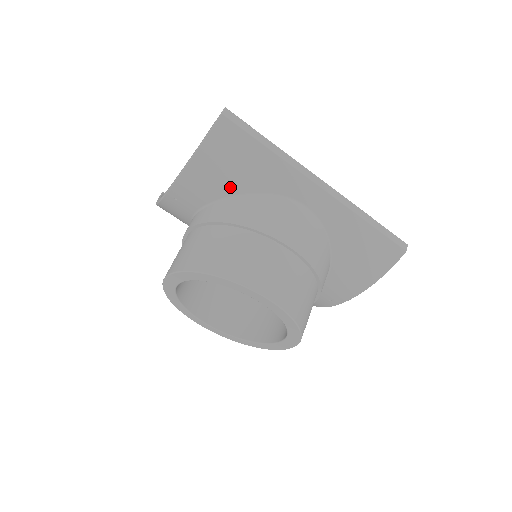
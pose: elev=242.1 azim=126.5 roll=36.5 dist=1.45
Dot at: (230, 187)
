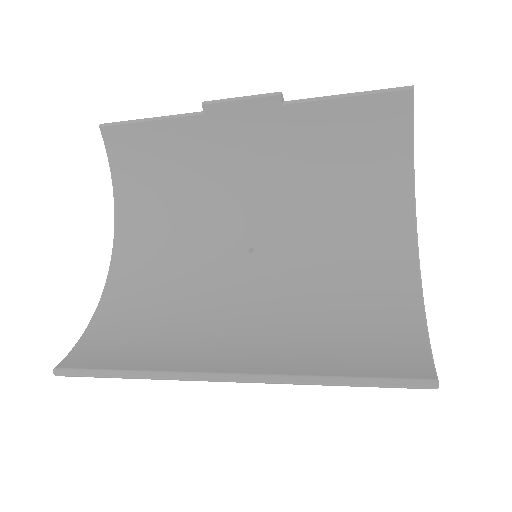
Dot at: occluded
